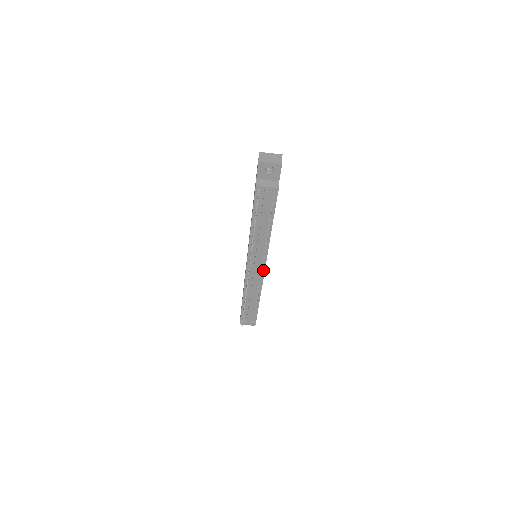
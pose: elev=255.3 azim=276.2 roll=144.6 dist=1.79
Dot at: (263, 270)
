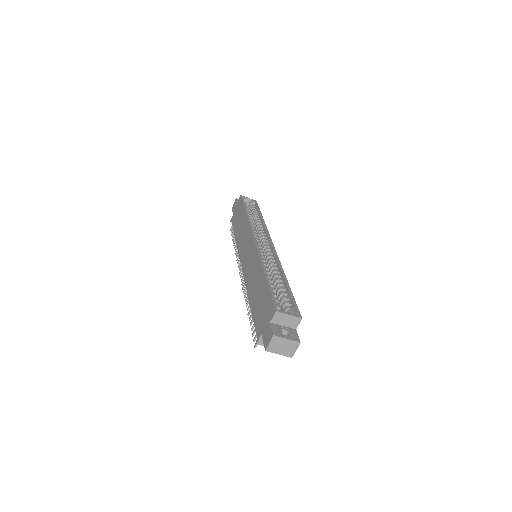
Dot at: occluded
